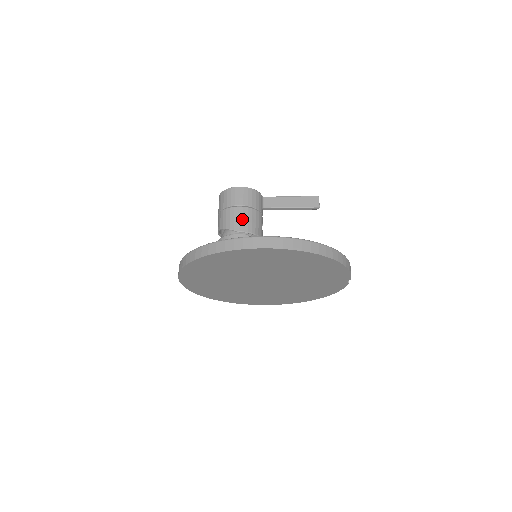
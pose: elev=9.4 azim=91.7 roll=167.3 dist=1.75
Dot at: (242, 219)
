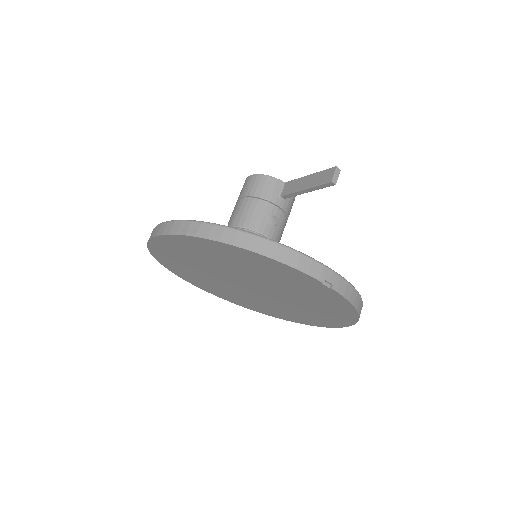
Dot at: (238, 212)
